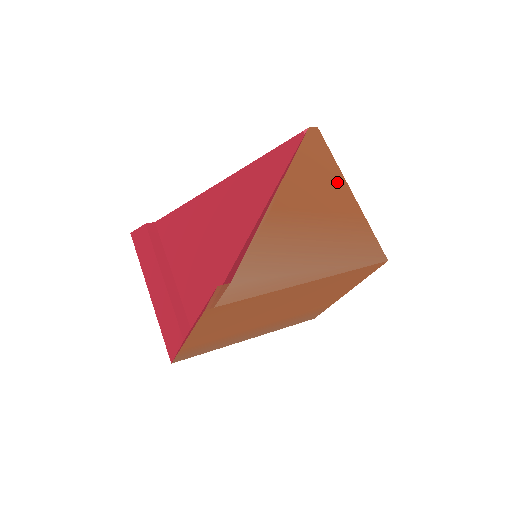
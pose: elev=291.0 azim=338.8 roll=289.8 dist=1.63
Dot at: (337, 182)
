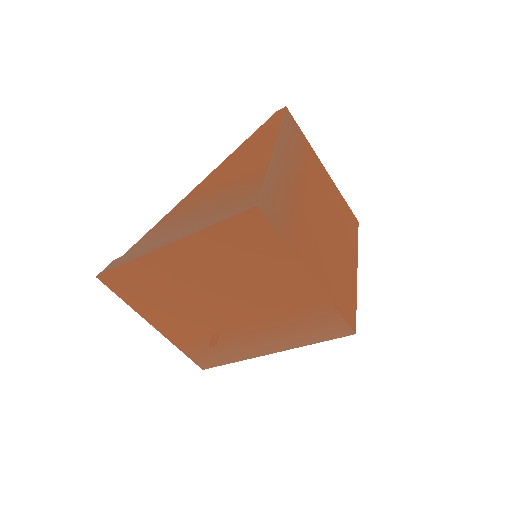
Dot at: (265, 147)
